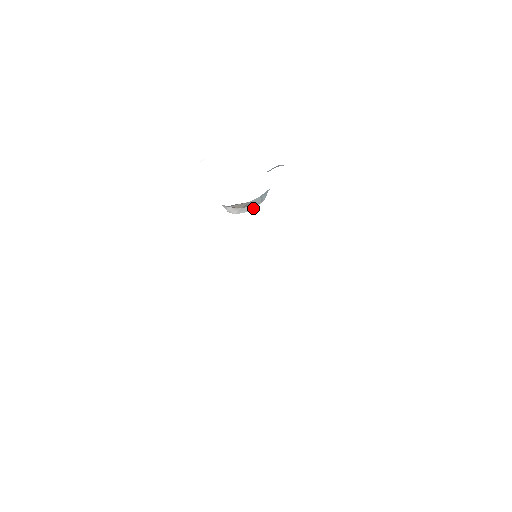
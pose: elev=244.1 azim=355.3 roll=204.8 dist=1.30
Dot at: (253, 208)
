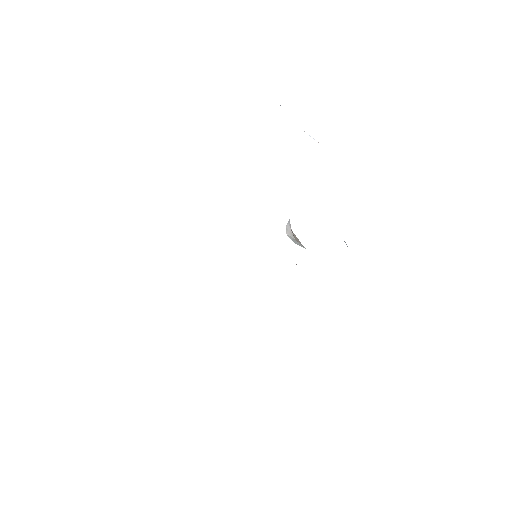
Dot at: (299, 245)
